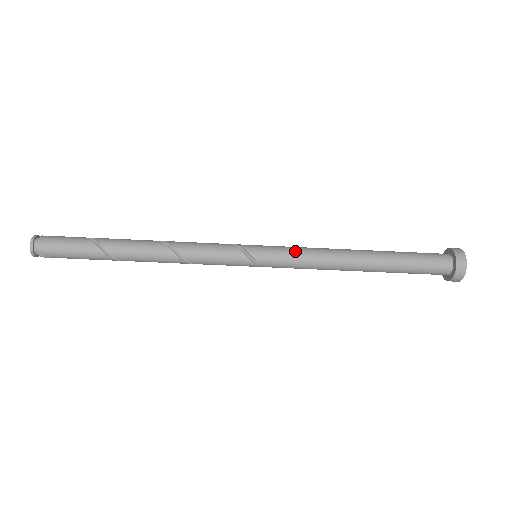
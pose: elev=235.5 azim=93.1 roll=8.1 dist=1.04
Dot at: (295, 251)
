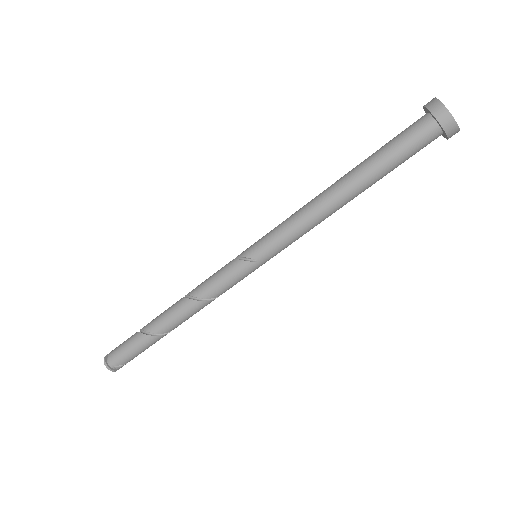
Dot at: (279, 226)
